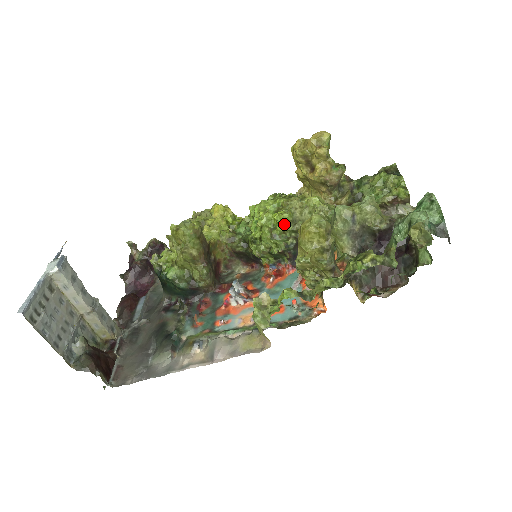
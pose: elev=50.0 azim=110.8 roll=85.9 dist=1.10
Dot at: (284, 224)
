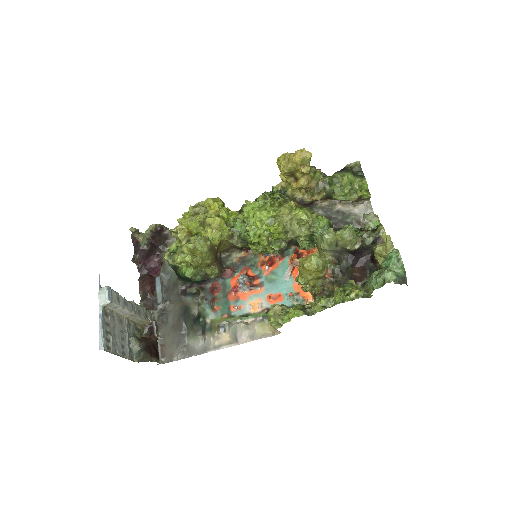
Dot at: (278, 235)
